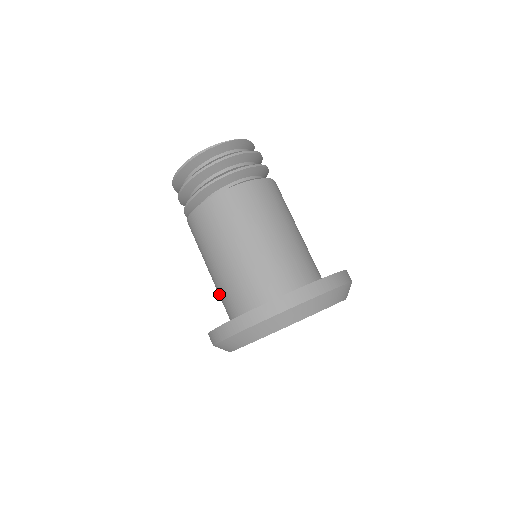
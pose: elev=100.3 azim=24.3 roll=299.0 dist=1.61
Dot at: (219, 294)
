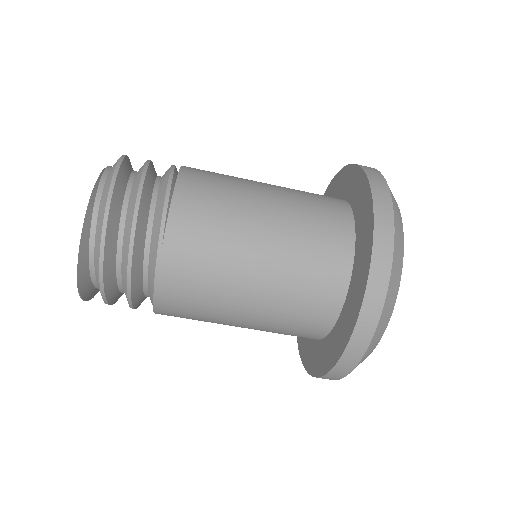
Dot at: occluded
